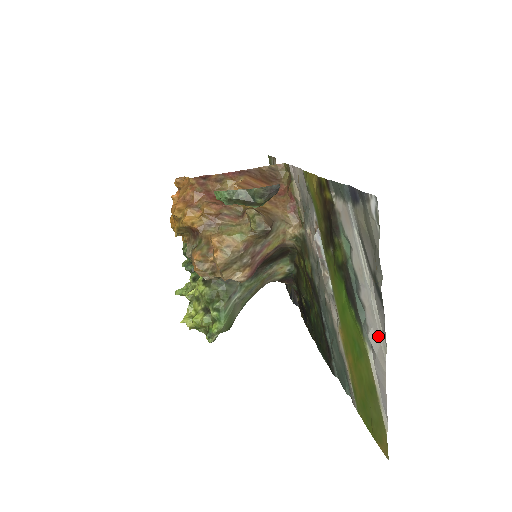
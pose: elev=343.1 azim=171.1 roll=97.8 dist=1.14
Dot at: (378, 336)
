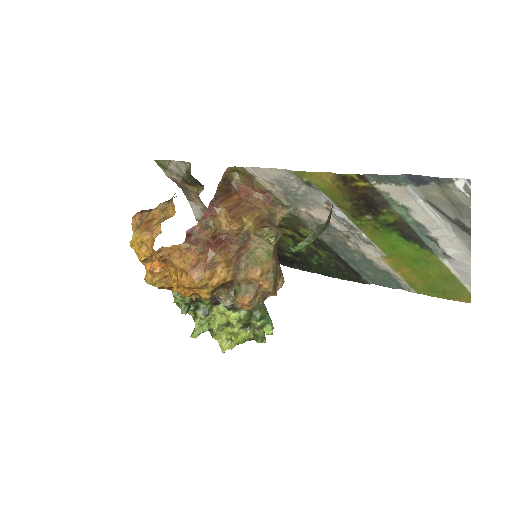
Dot at: (460, 250)
